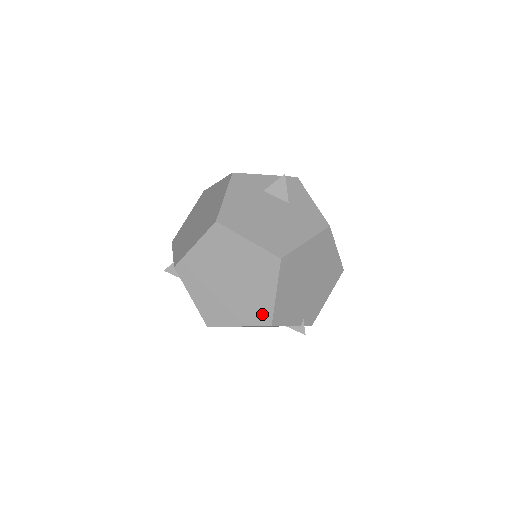
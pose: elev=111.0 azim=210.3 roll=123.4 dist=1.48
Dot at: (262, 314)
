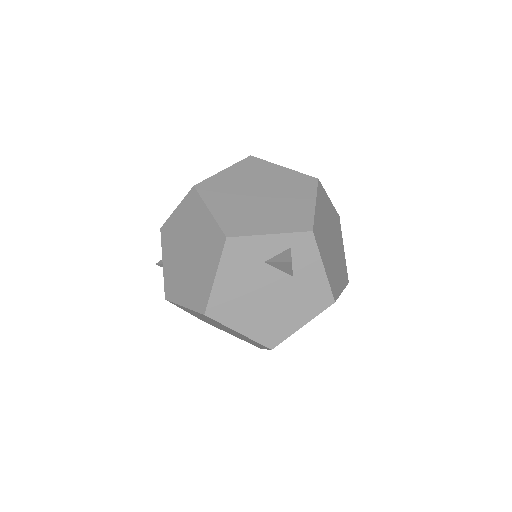
Dot at: (253, 344)
